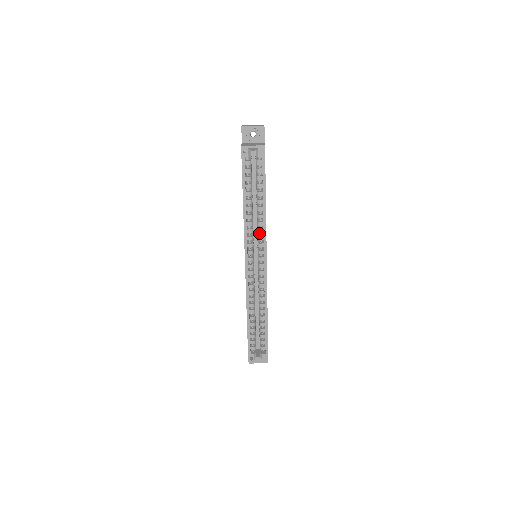
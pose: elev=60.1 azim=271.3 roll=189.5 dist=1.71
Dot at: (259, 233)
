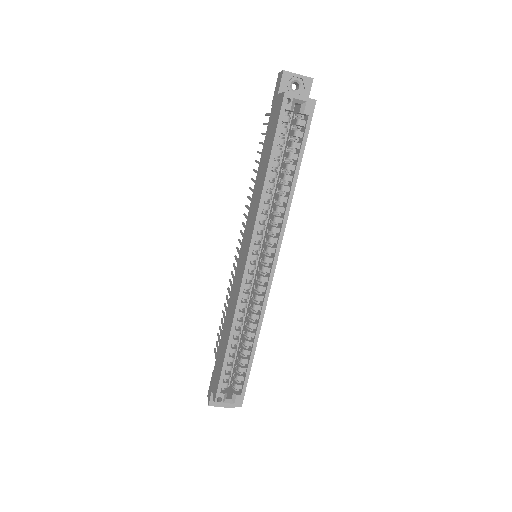
Dot at: occluded
